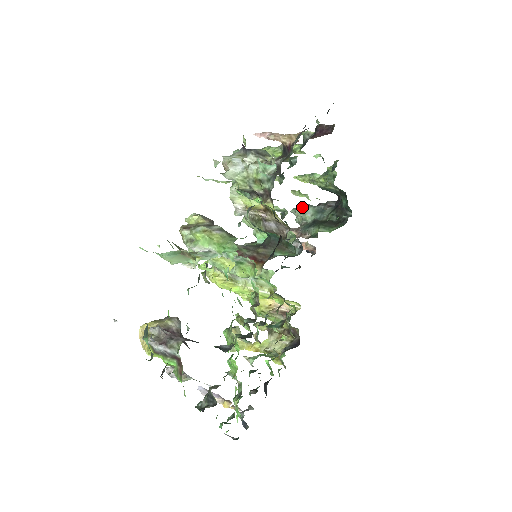
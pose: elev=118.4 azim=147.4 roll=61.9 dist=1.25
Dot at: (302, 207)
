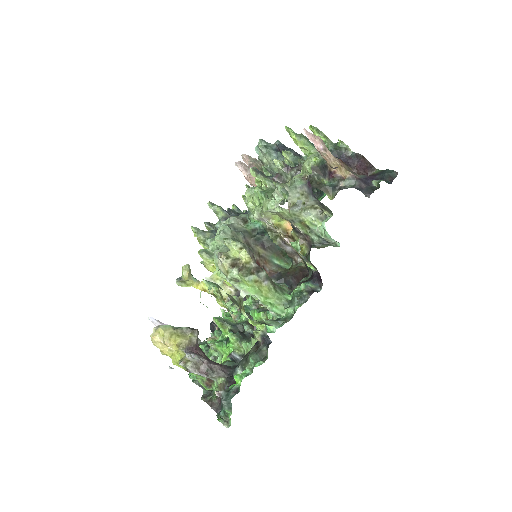
Dot at: (274, 153)
